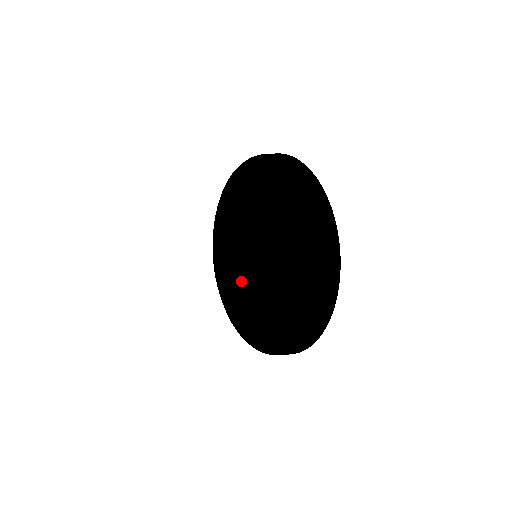
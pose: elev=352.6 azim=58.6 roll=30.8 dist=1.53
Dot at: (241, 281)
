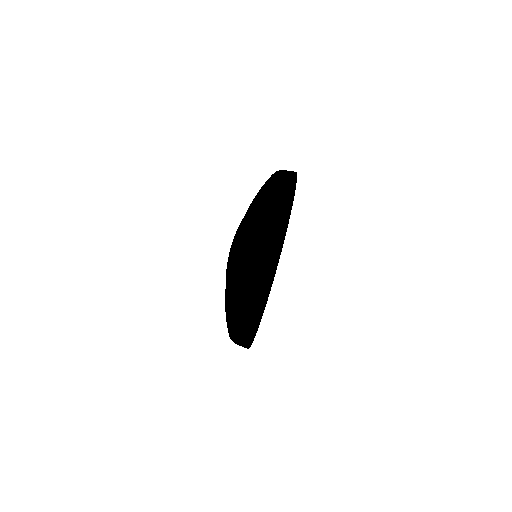
Dot at: occluded
